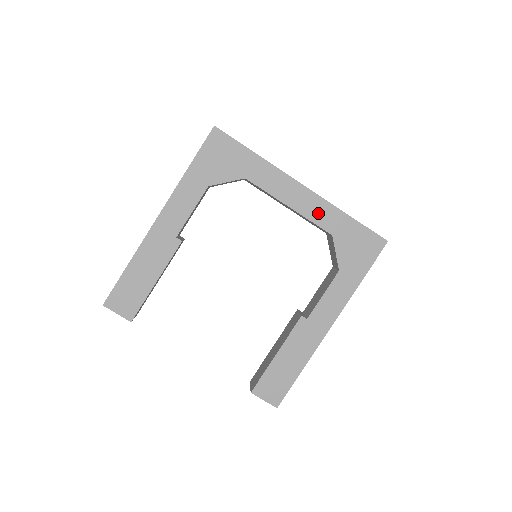
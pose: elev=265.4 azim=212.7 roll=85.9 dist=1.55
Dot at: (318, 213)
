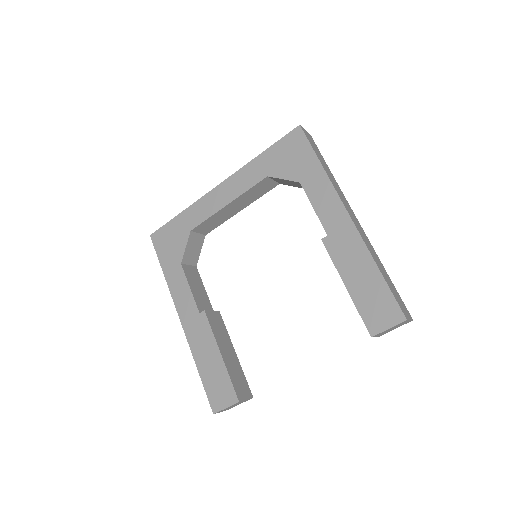
Dot at: (244, 181)
